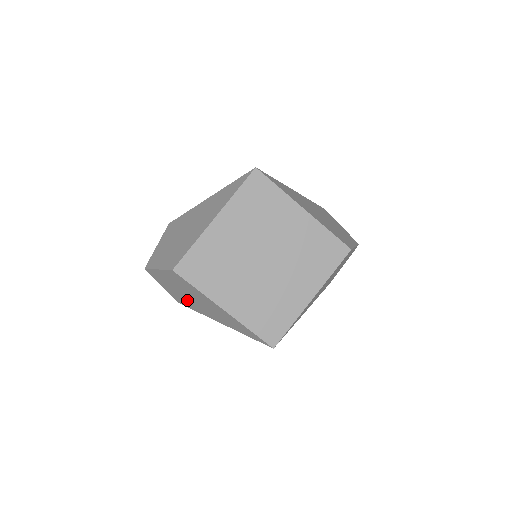
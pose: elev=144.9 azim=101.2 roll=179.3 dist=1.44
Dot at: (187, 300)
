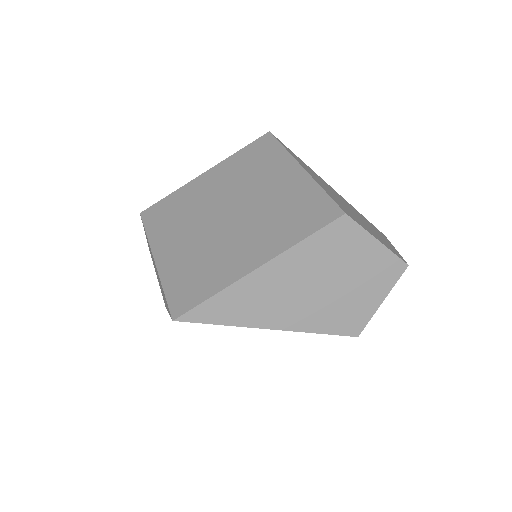
Dot at: occluded
